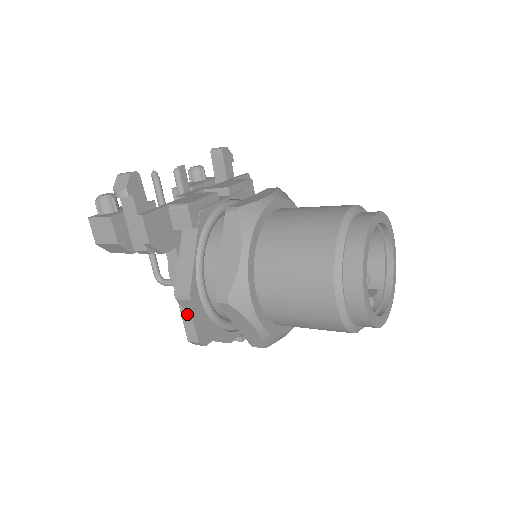
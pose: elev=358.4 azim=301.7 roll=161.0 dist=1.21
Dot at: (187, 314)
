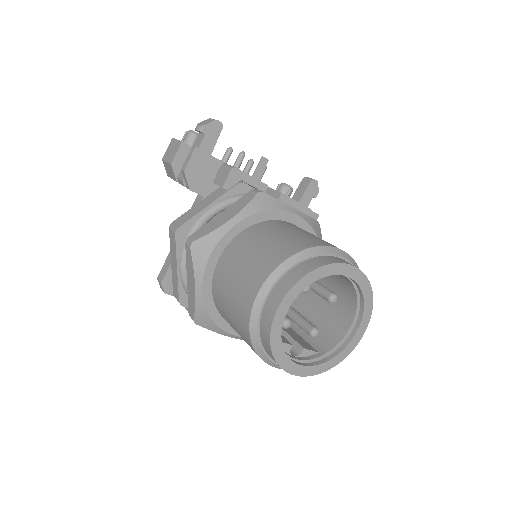
Dot at: occluded
